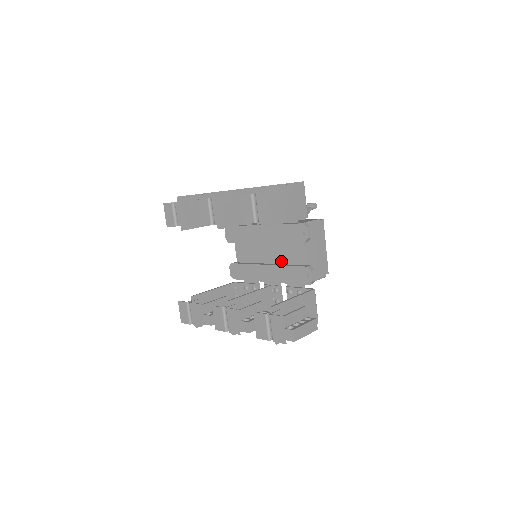
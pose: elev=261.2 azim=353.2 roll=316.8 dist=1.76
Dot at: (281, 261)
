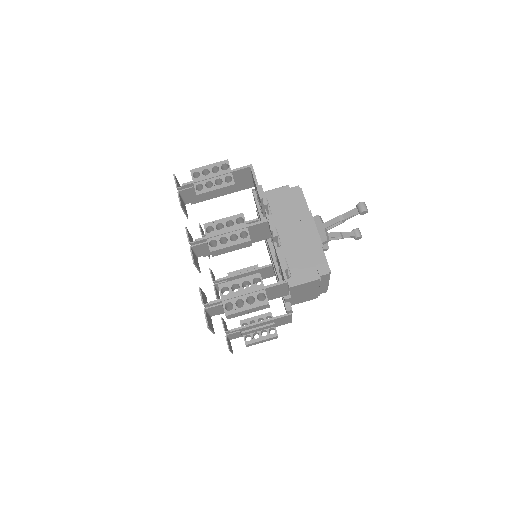
Dot at: occluded
